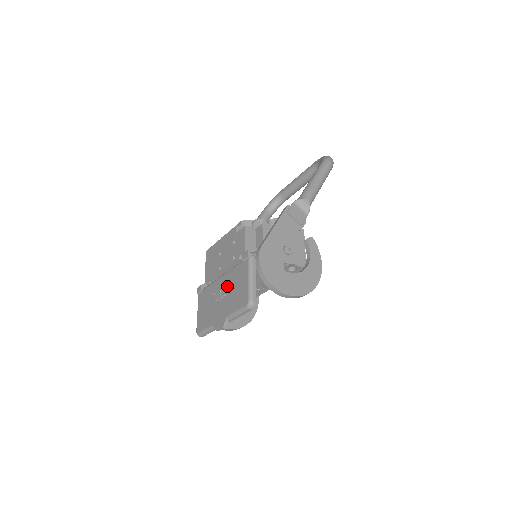
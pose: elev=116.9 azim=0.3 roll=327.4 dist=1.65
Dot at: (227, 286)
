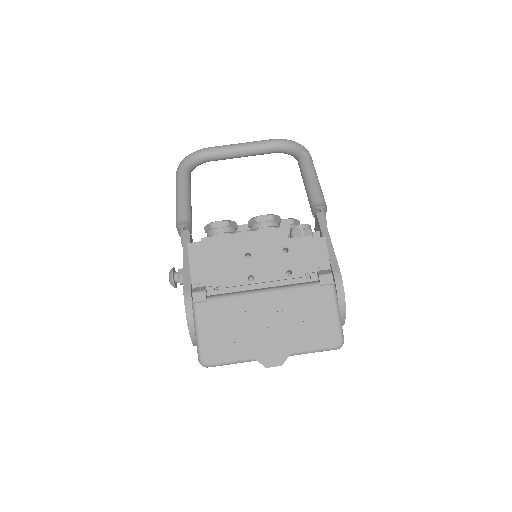
Dot at: (285, 310)
